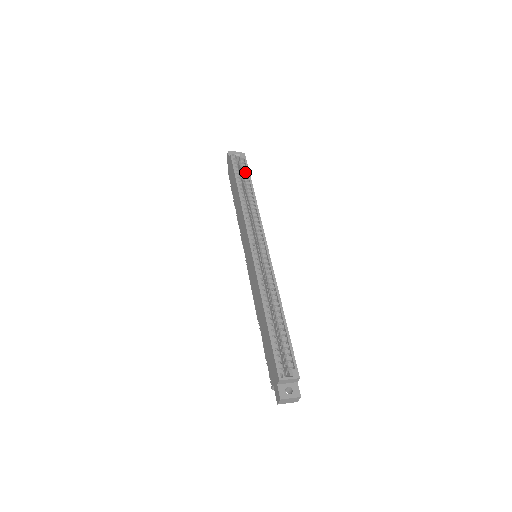
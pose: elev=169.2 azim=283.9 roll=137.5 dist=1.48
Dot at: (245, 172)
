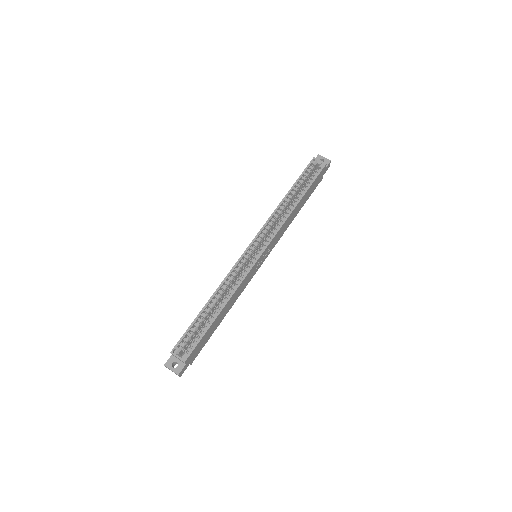
Dot at: (310, 181)
